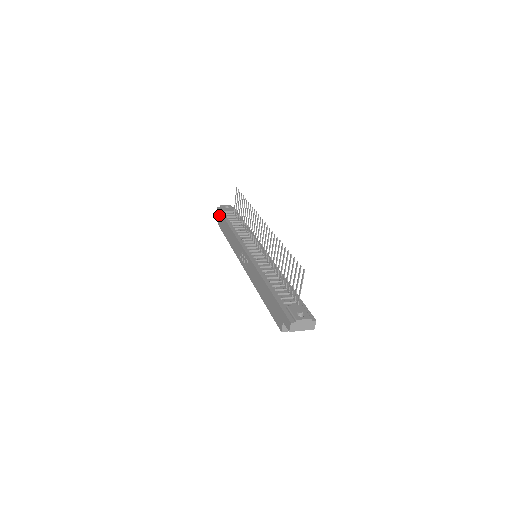
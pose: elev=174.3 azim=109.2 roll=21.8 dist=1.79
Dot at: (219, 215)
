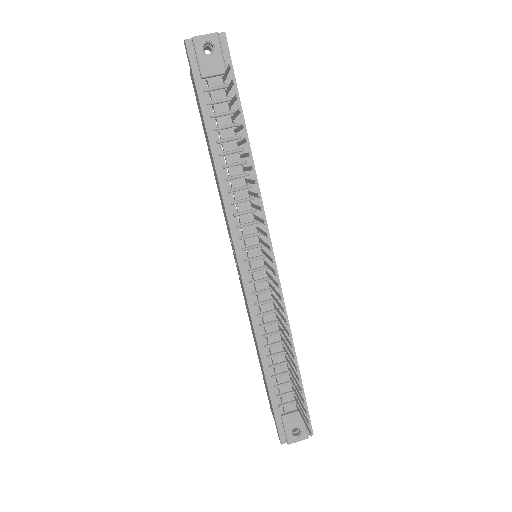
Dot at: occluded
